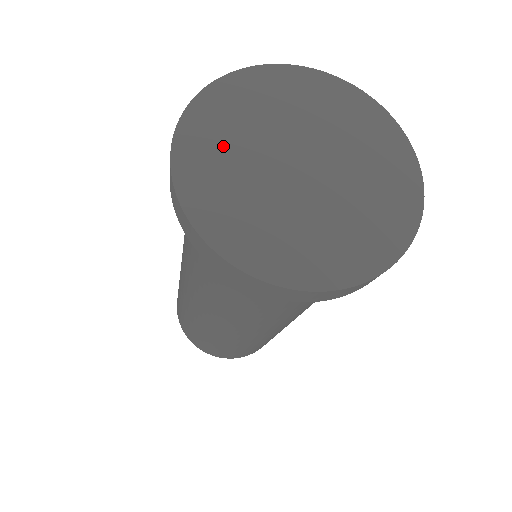
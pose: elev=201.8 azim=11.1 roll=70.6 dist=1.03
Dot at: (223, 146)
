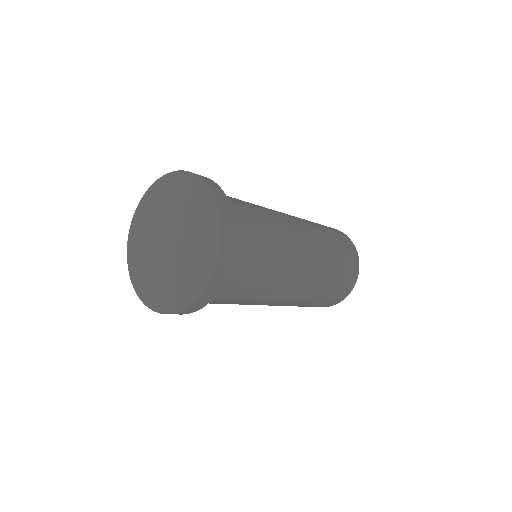
Dot at: (146, 271)
